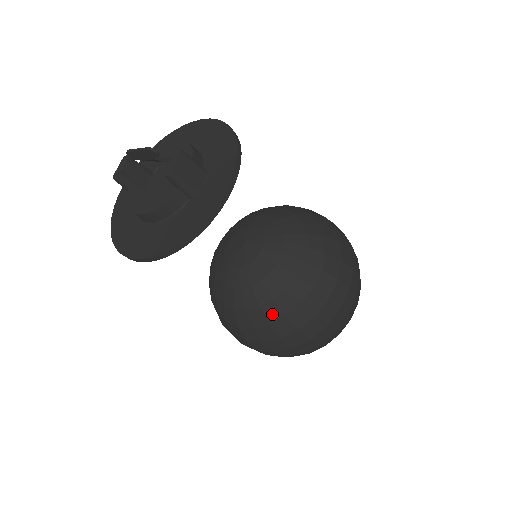
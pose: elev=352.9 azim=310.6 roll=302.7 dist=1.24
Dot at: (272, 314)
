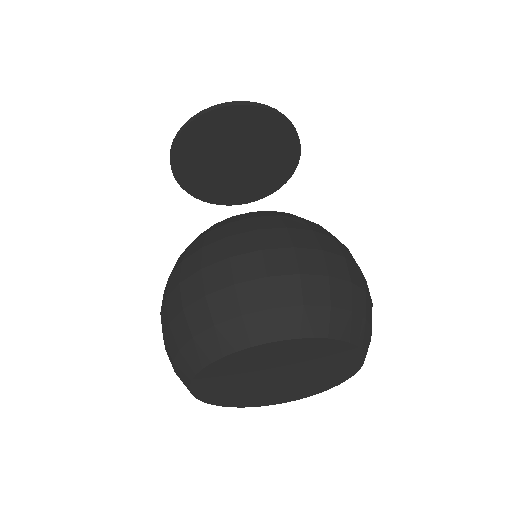
Dot at: (219, 225)
